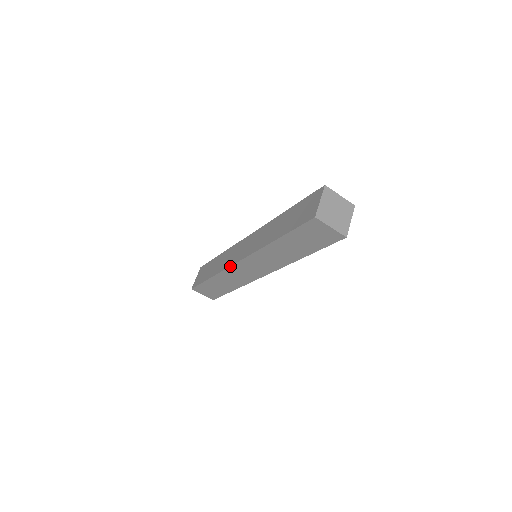
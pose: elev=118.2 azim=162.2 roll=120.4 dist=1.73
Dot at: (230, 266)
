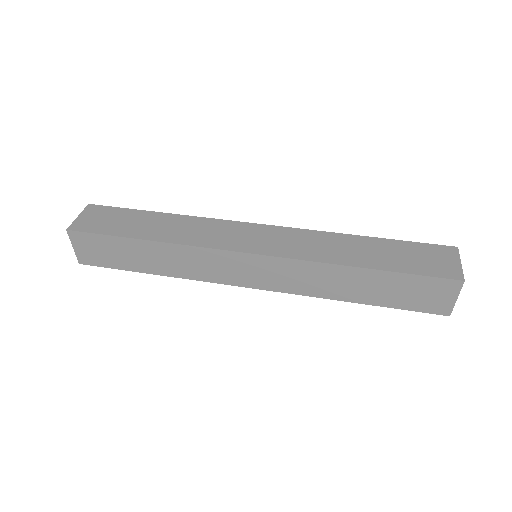
Dot at: (223, 249)
